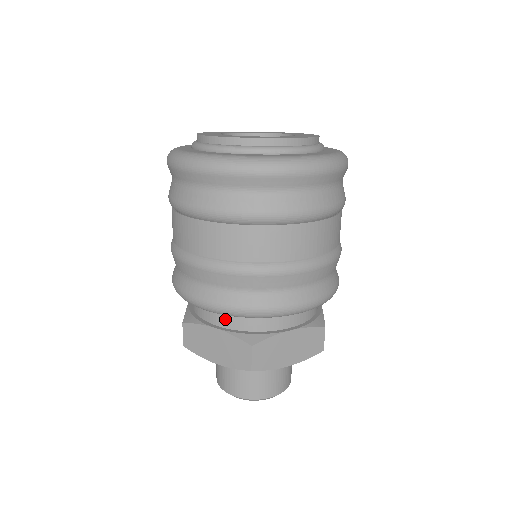
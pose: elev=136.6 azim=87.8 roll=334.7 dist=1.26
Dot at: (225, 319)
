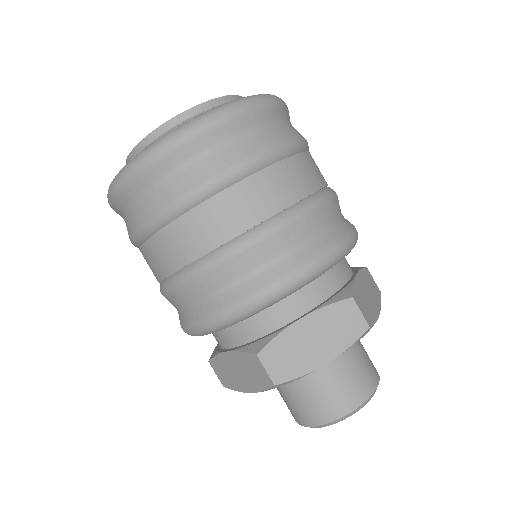
Dot at: (302, 301)
